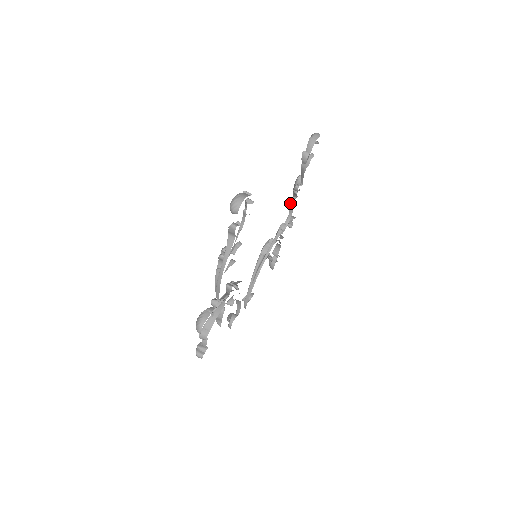
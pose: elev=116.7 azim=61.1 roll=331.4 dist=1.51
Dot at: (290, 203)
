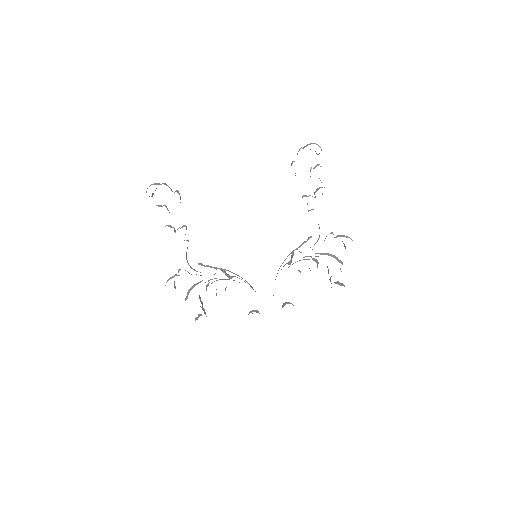
Dot at: occluded
